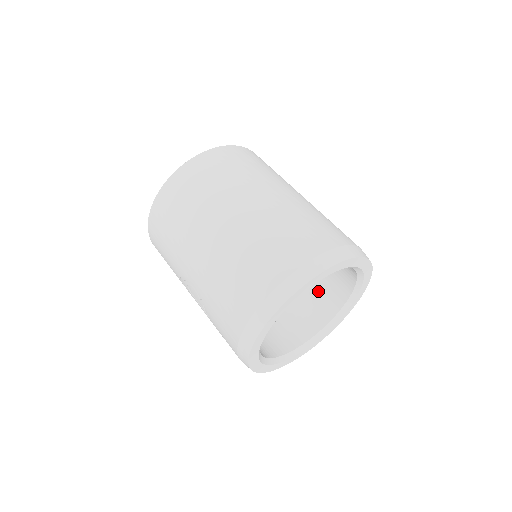
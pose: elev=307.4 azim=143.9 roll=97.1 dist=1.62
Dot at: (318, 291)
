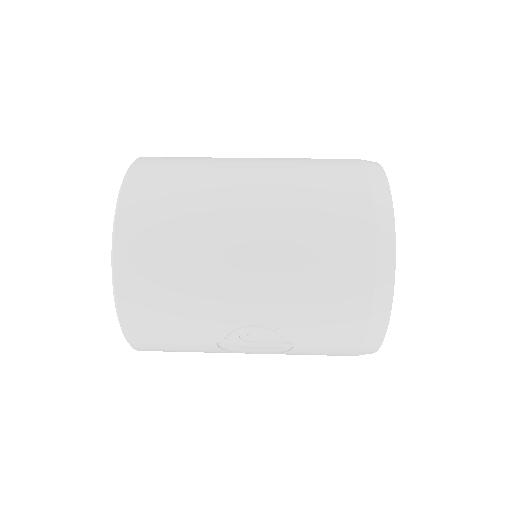
Dot at: occluded
